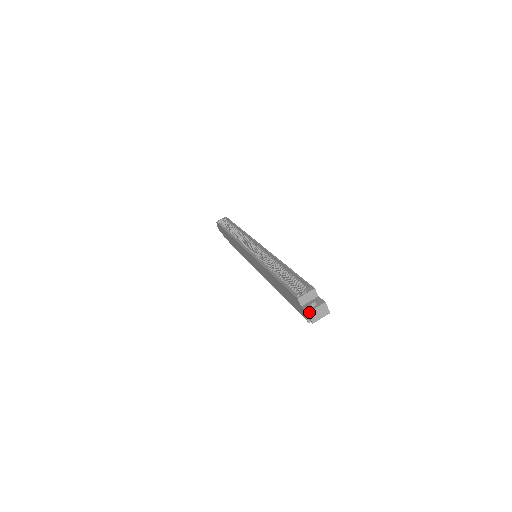
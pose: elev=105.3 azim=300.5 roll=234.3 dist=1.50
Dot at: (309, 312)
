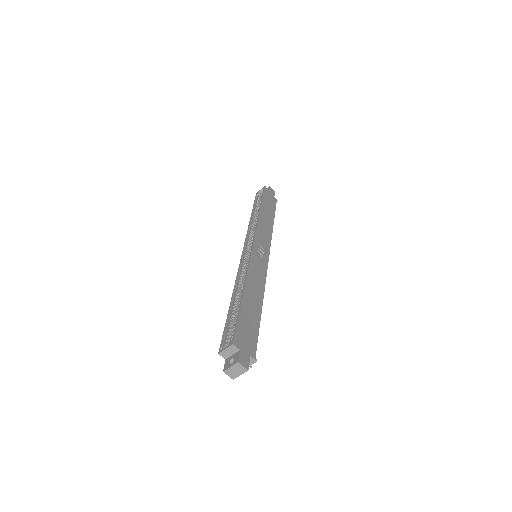
Dot at: (224, 371)
